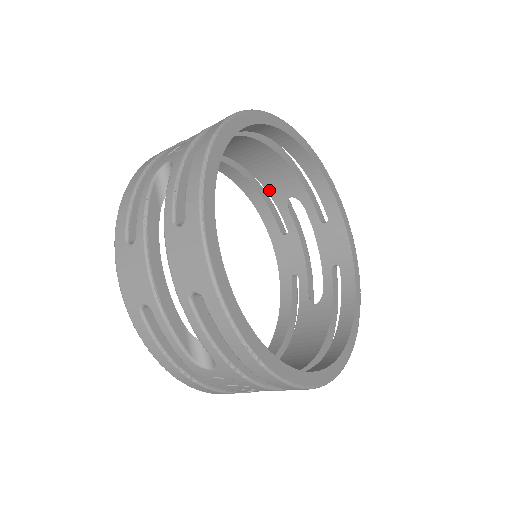
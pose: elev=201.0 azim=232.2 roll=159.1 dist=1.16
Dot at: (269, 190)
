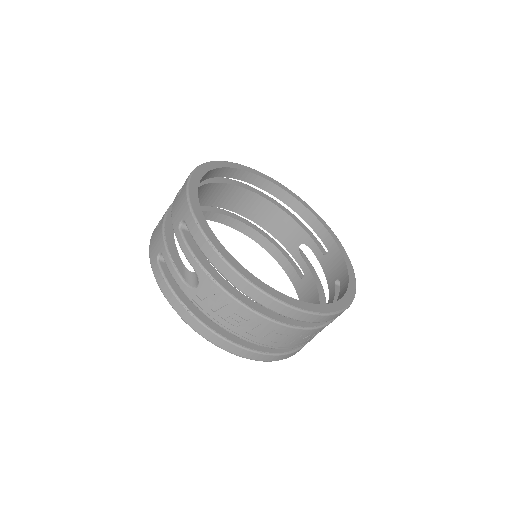
Dot at: (285, 244)
